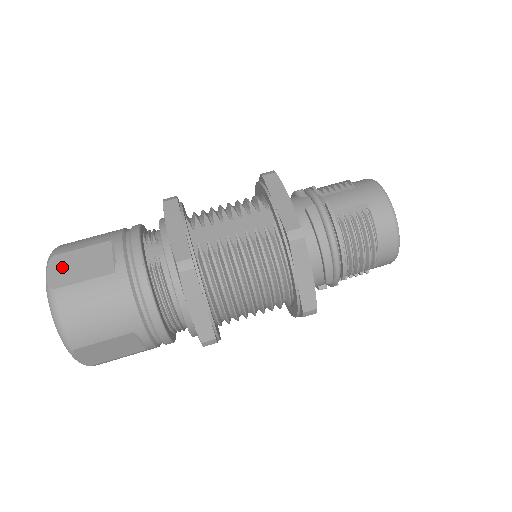
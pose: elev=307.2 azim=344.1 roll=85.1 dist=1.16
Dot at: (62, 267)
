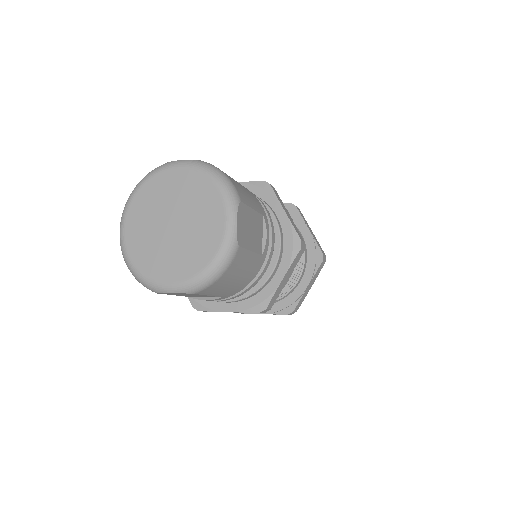
Dot at: occluded
